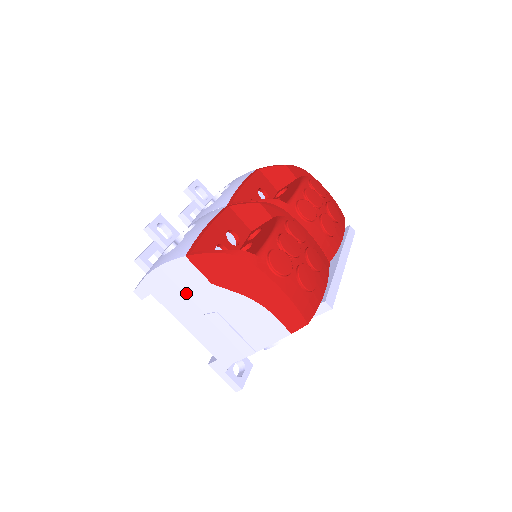
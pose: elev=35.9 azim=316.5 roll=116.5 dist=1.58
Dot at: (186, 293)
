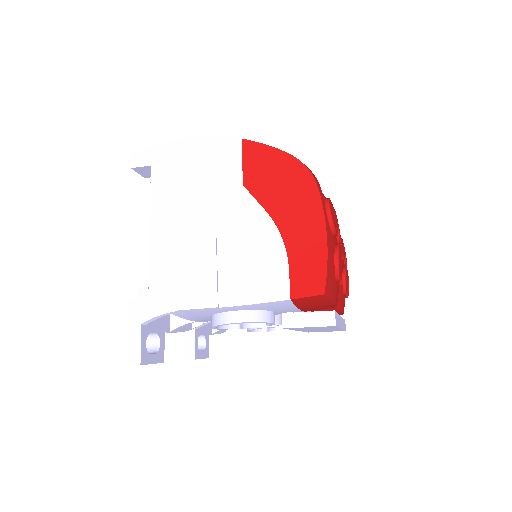
Dot at: (199, 183)
